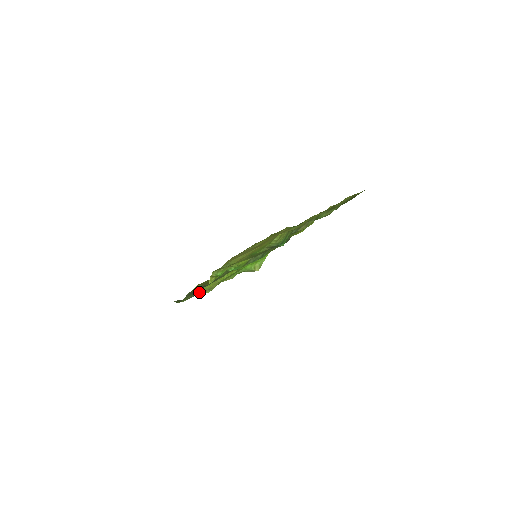
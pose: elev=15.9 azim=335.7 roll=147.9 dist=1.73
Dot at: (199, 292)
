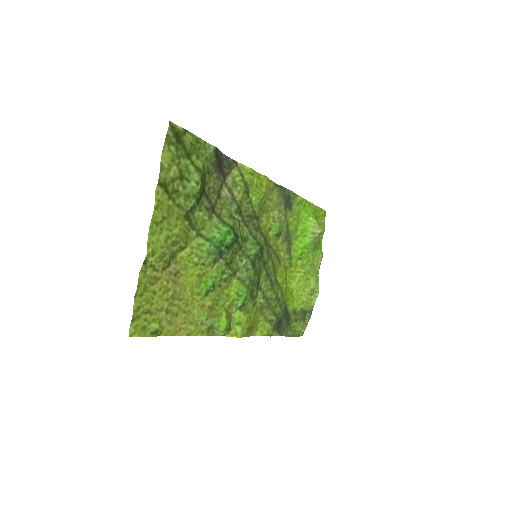
Dot at: (308, 306)
